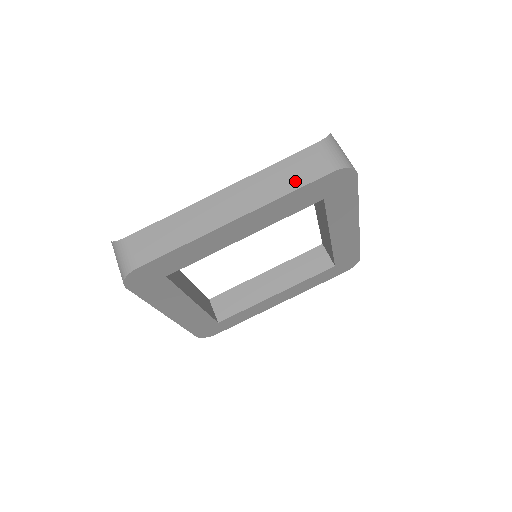
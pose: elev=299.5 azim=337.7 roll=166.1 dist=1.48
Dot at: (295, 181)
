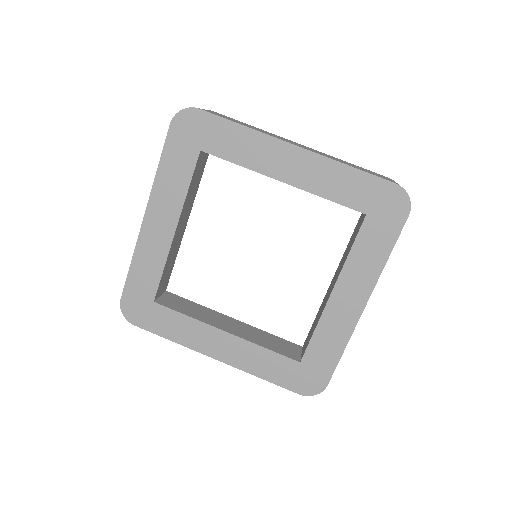
Dot at: occluded
